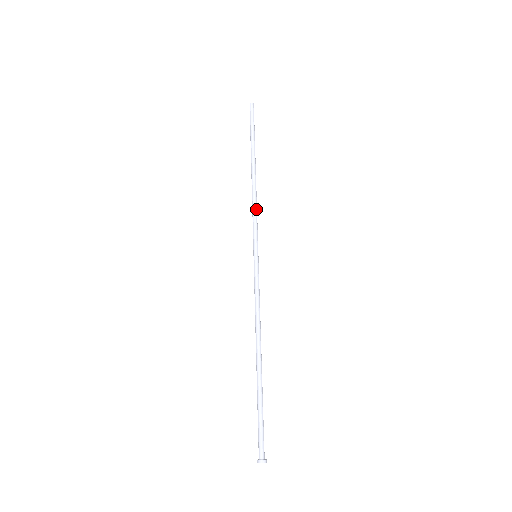
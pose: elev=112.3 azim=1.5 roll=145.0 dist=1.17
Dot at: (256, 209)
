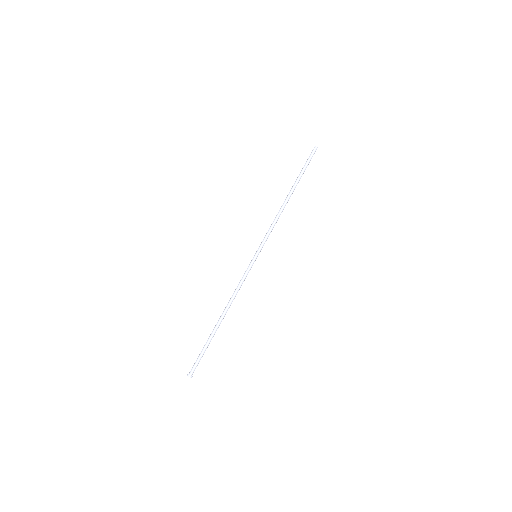
Dot at: (273, 224)
